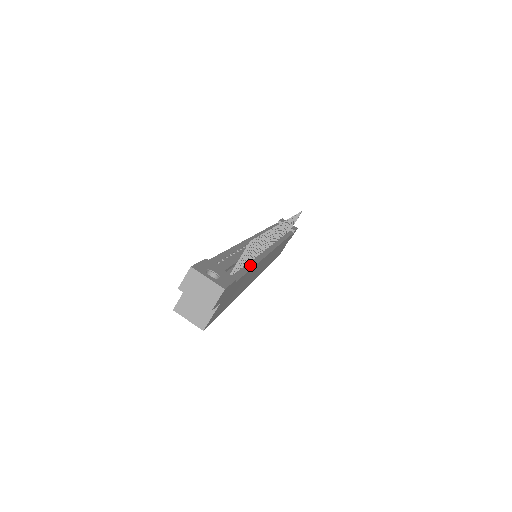
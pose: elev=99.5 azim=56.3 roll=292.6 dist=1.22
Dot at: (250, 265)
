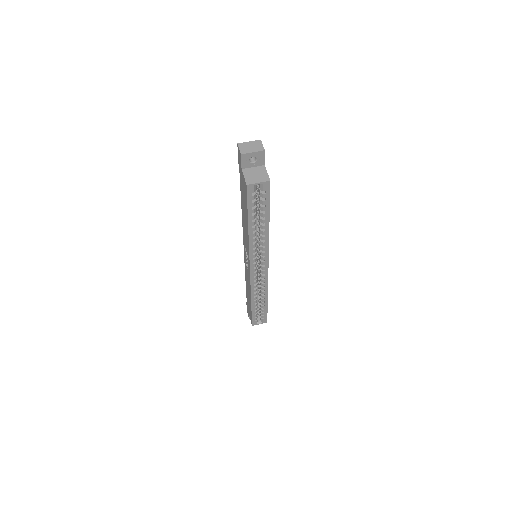
Dot at: occluded
